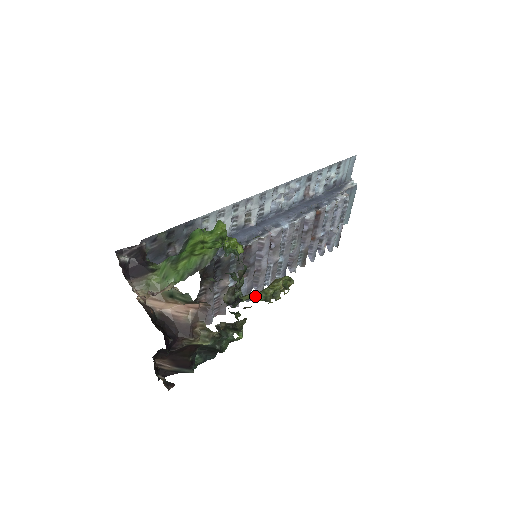
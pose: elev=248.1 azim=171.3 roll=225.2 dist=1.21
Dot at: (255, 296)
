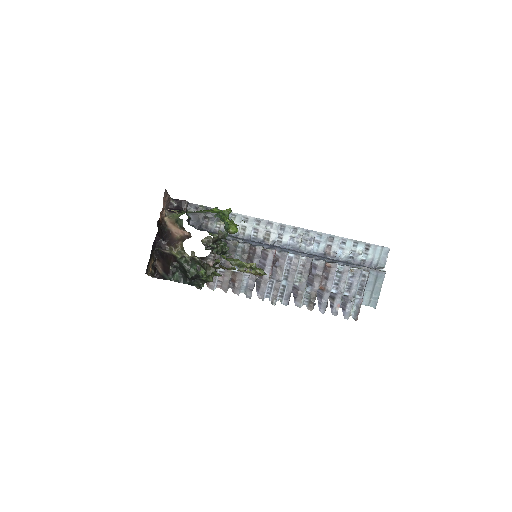
Dot at: (227, 258)
